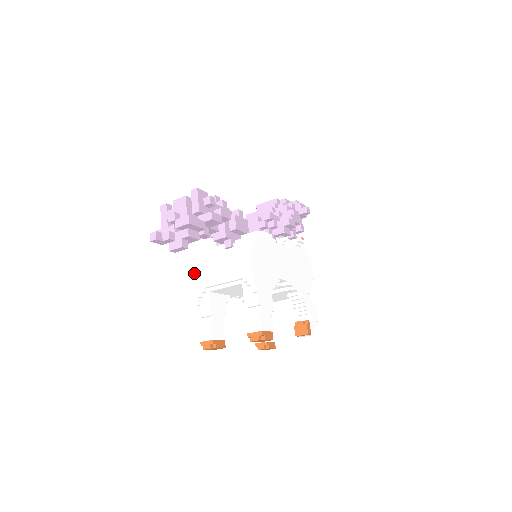
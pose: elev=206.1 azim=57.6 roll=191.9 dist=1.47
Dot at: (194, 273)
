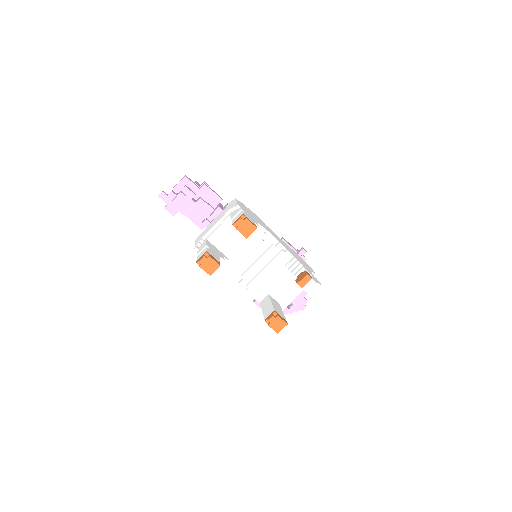
Dot at: (196, 240)
